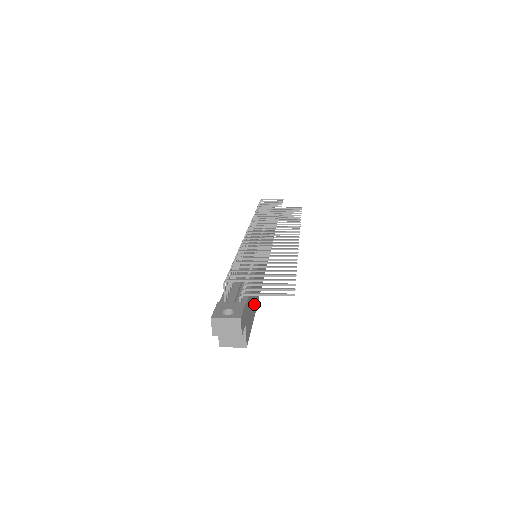
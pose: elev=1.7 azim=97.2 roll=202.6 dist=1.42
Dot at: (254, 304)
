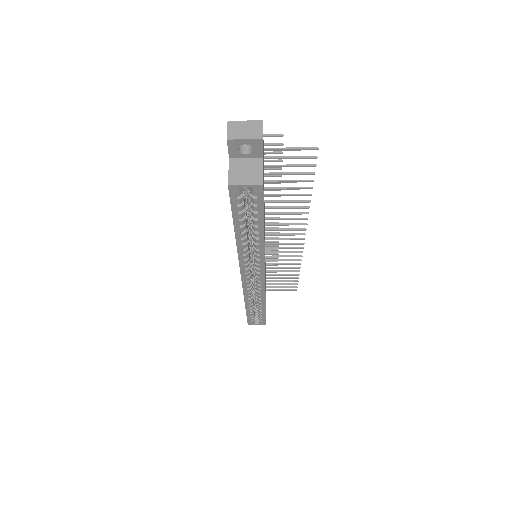
Dot at: occluded
